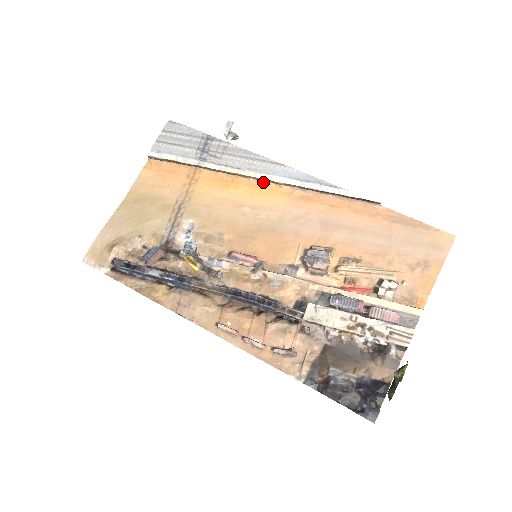
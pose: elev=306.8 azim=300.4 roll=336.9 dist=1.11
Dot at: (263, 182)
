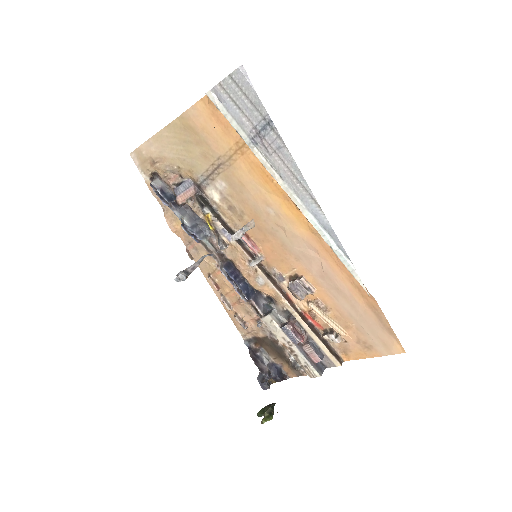
Dot at: (296, 205)
